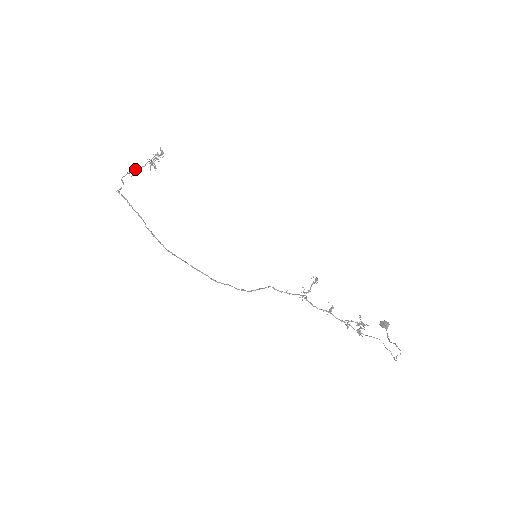
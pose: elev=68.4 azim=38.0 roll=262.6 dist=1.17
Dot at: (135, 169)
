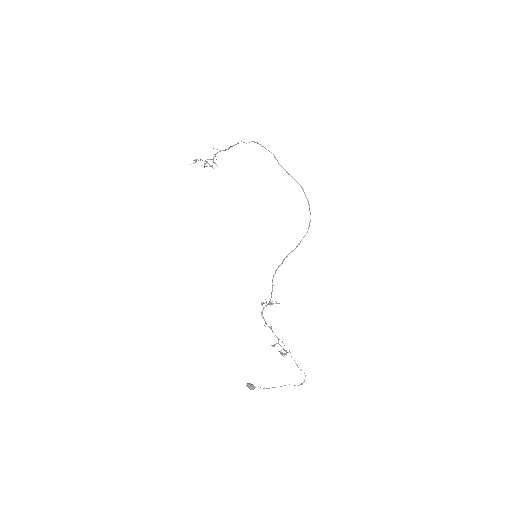
Dot at: (228, 149)
